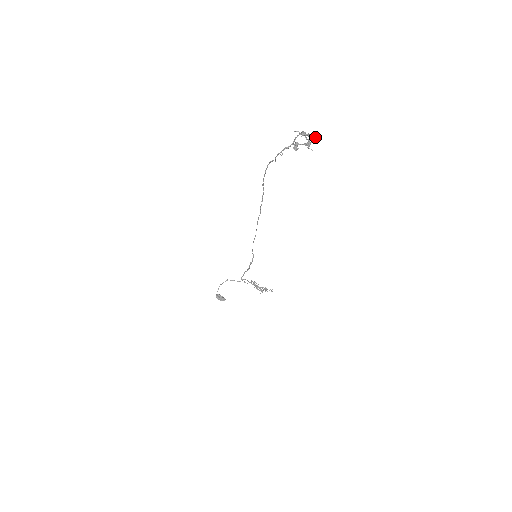
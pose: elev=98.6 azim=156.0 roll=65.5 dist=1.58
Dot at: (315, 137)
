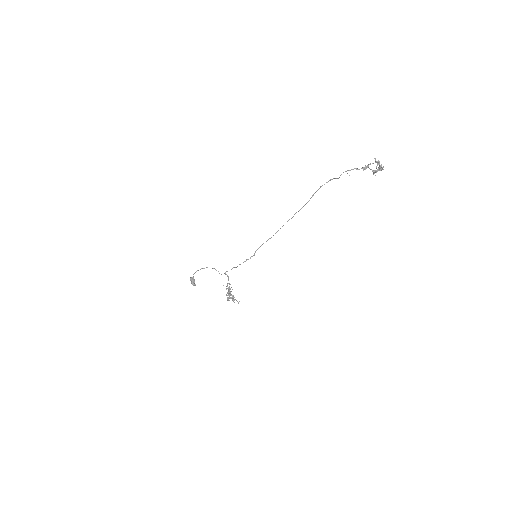
Dot at: (383, 169)
